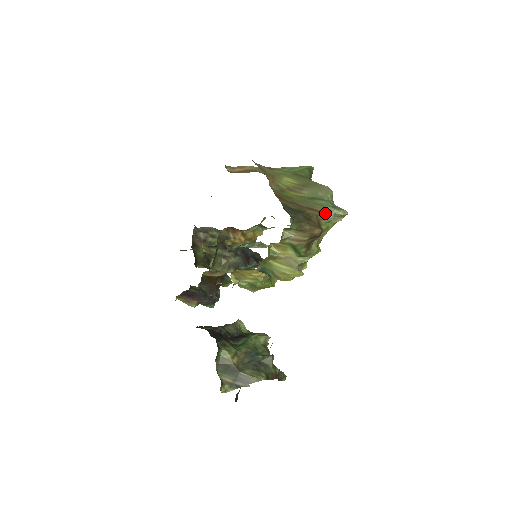
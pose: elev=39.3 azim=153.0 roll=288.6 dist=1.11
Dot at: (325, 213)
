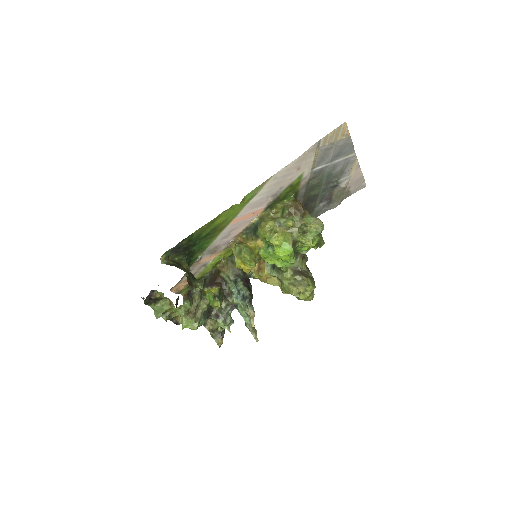
Dot at: (312, 216)
